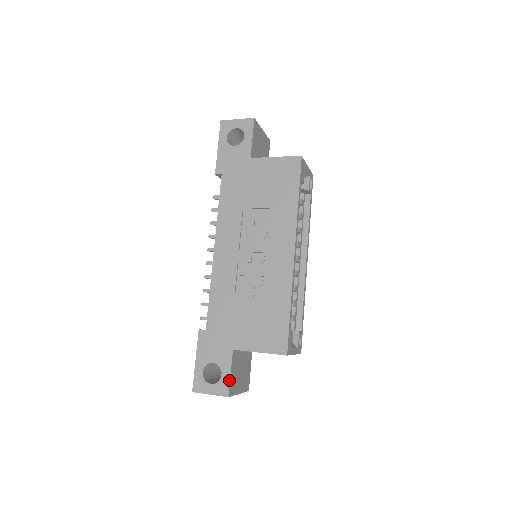
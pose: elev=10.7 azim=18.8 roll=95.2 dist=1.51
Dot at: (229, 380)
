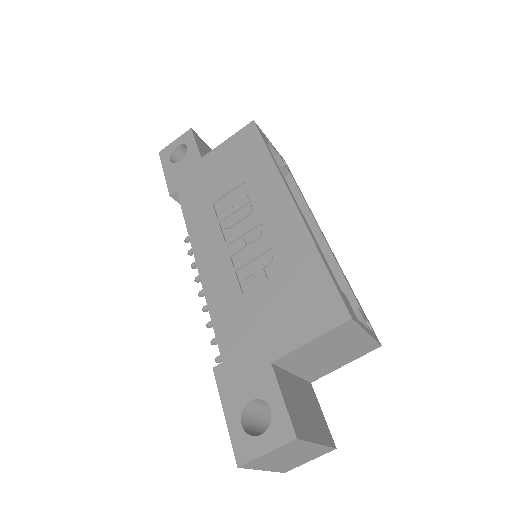
Dot at: (285, 410)
